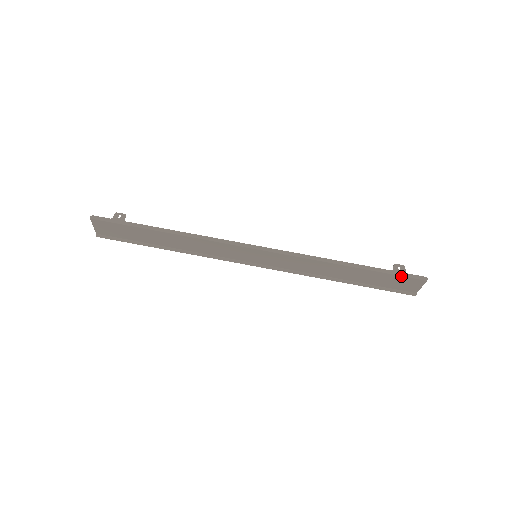
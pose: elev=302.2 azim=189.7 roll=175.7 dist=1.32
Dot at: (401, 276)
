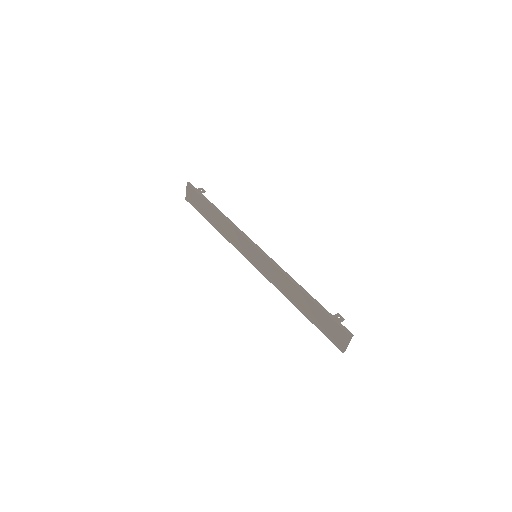
Dot at: (336, 322)
